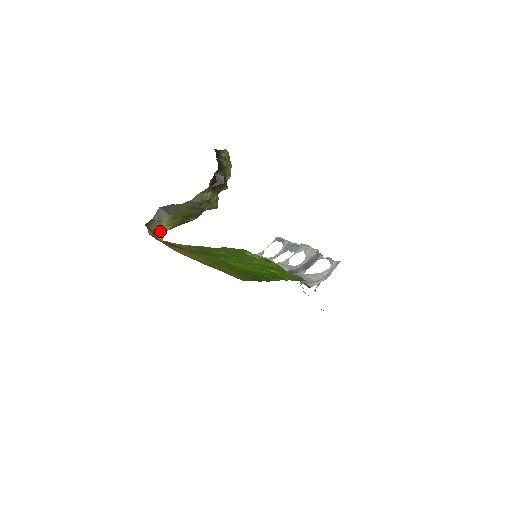
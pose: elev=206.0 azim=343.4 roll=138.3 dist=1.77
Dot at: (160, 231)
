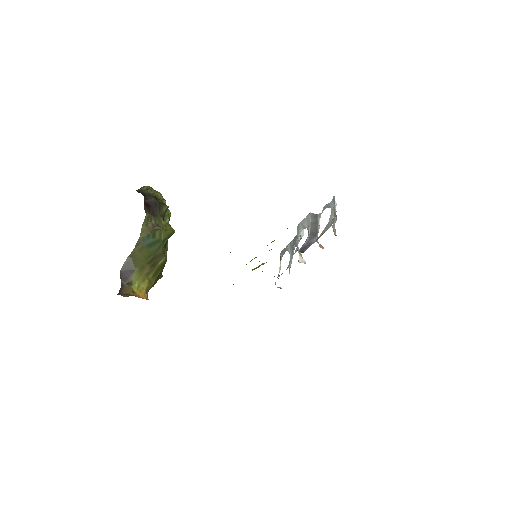
Dot at: (137, 291)
